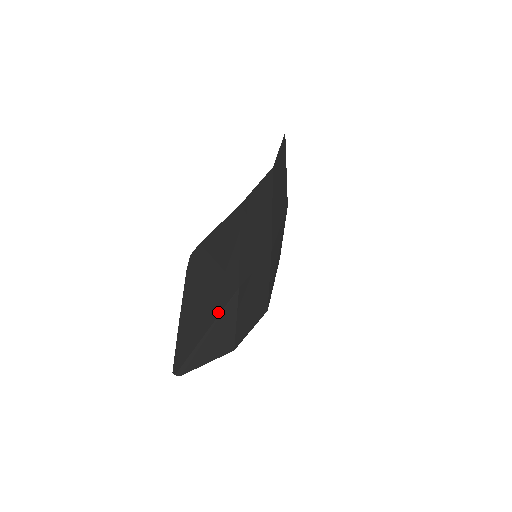
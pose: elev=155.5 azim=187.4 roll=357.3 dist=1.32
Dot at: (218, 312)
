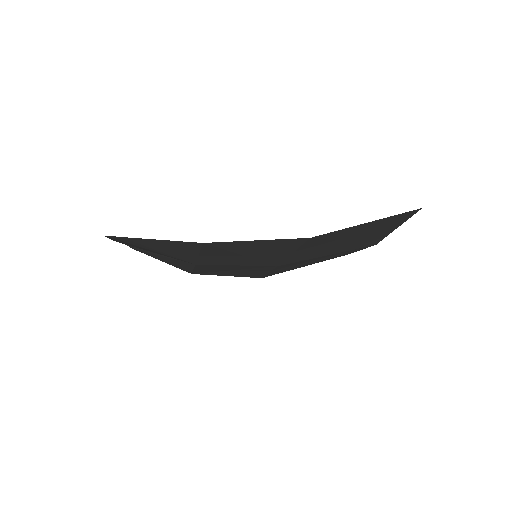
Dot at: (170, 257)
